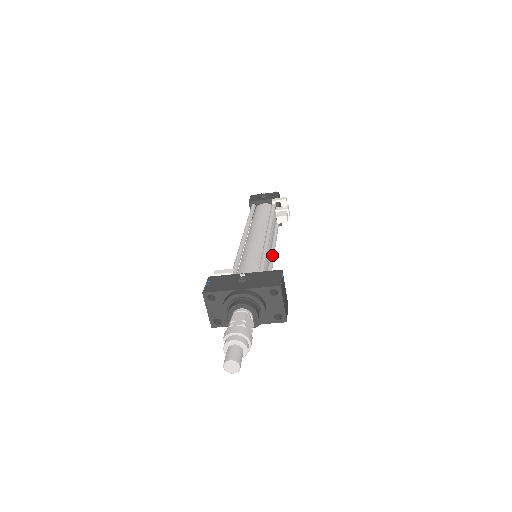
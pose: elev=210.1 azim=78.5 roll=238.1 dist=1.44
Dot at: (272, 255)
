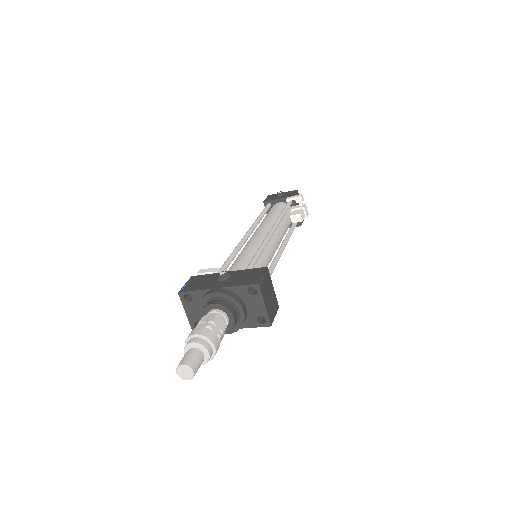
Dot at: (277, 255)
